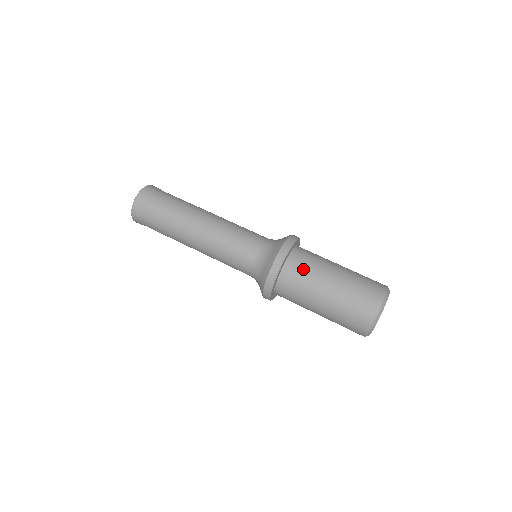
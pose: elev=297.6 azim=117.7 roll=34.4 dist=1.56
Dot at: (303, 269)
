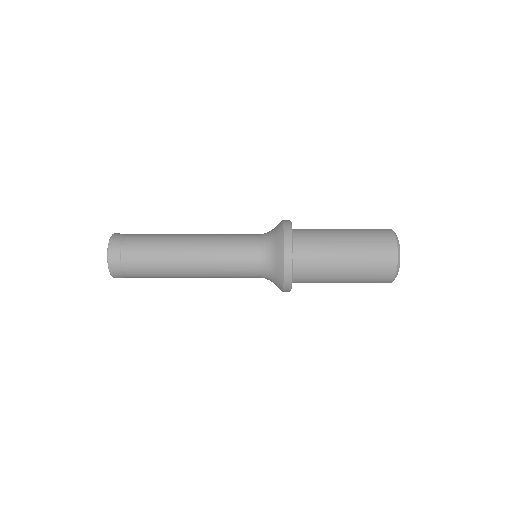
Dot at: (312, 235)
